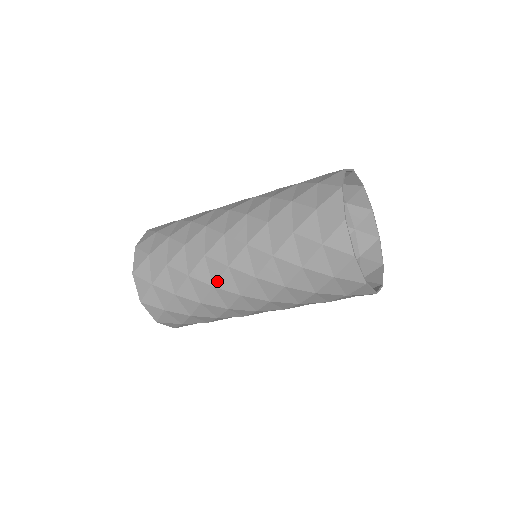
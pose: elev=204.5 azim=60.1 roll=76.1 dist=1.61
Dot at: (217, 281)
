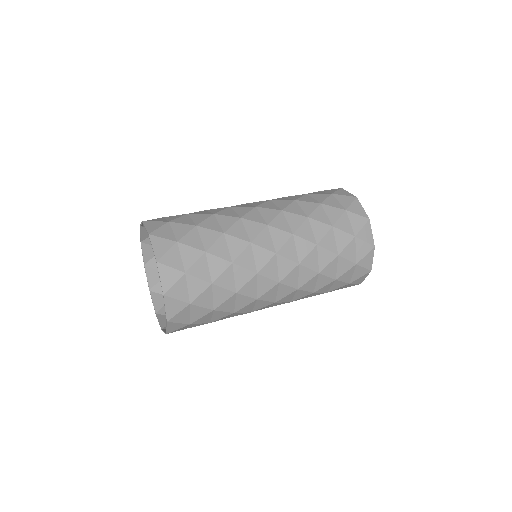
Dot at: occluded
